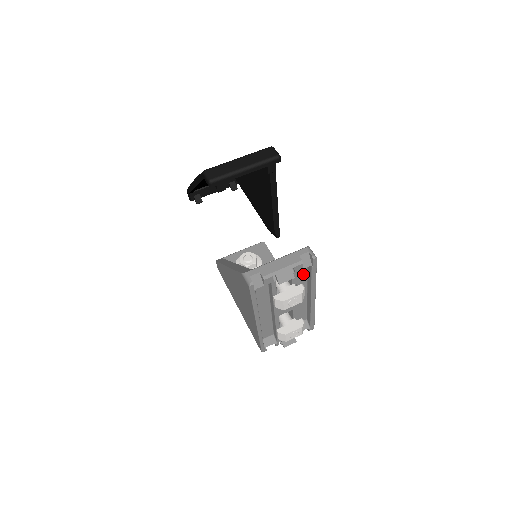
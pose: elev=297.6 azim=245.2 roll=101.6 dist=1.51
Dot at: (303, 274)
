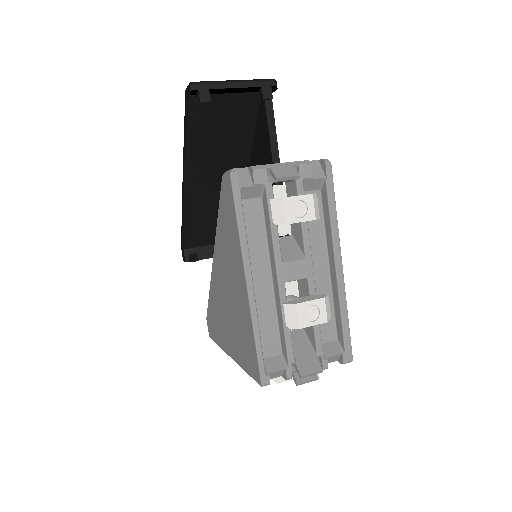
Dot at: occluded
